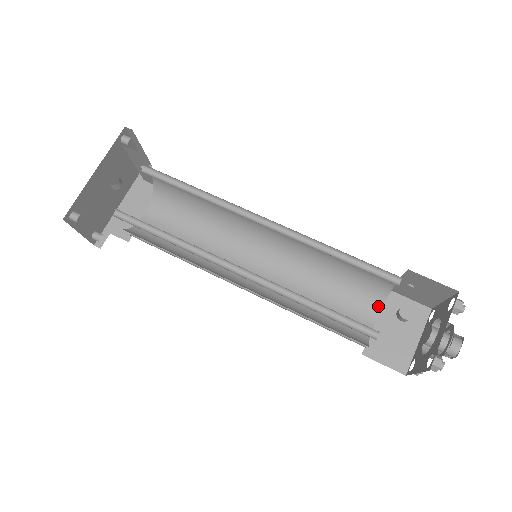
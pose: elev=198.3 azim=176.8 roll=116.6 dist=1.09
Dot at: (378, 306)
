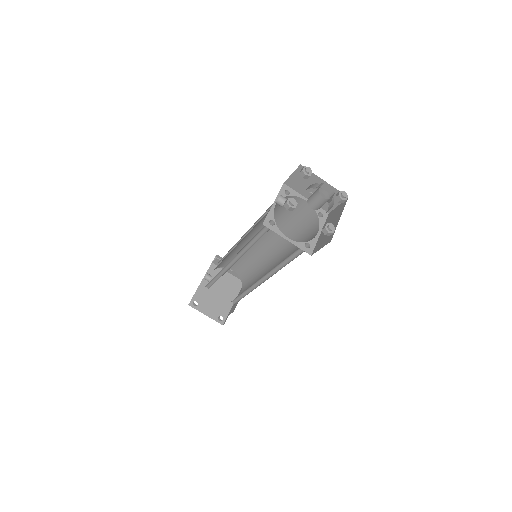
Dot at: (318, 225)
